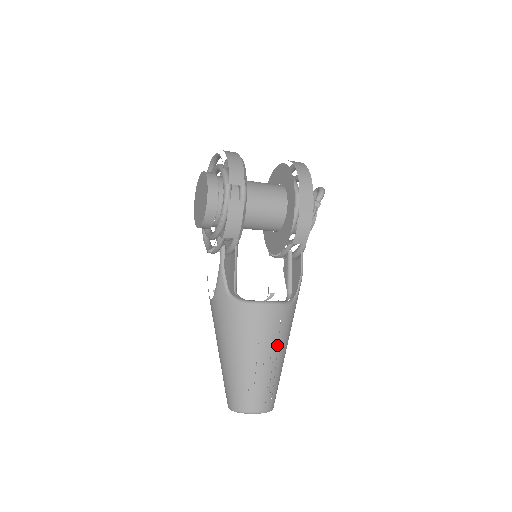
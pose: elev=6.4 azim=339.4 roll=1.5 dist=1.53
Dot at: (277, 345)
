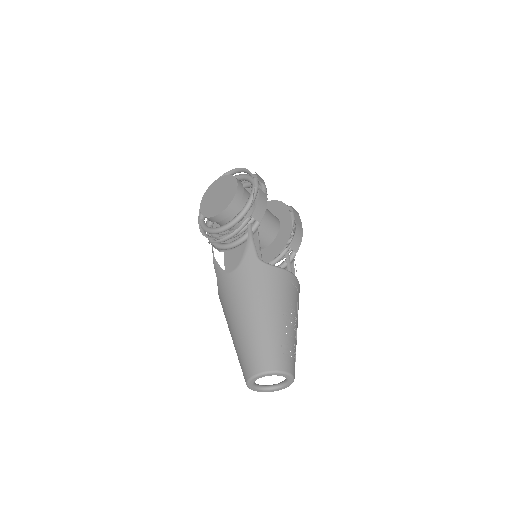
Dot at: (297, 315)
